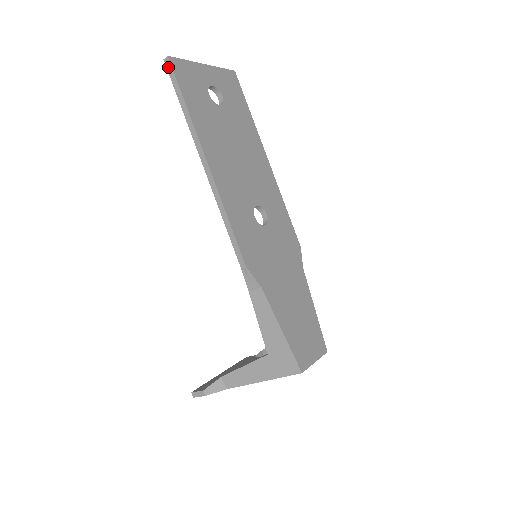
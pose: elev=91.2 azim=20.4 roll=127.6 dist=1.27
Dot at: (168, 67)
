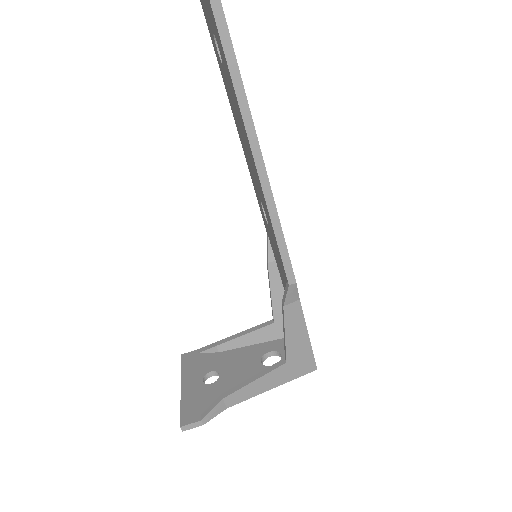
Dot at: (213, 1)
